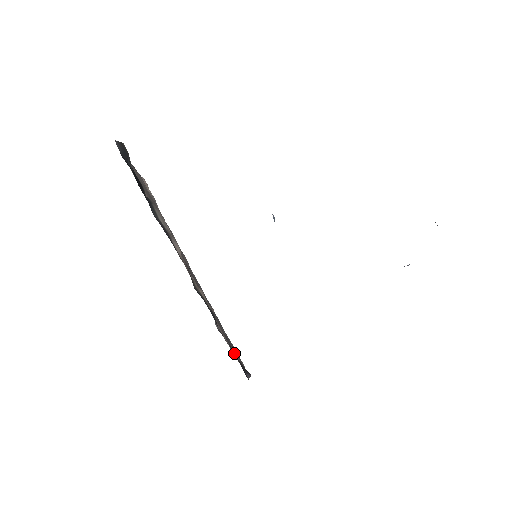
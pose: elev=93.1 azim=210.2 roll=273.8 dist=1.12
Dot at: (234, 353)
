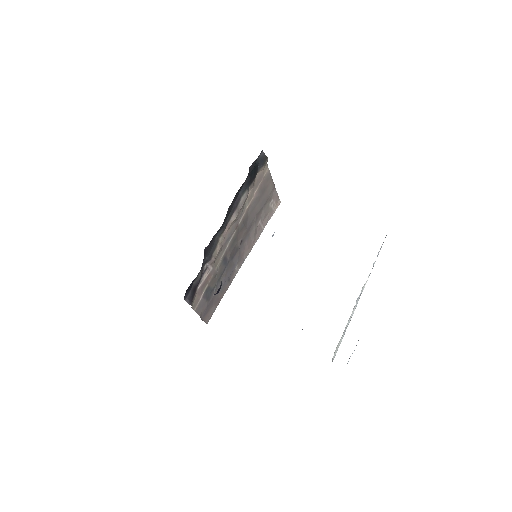
Dot at: (202, 296)
